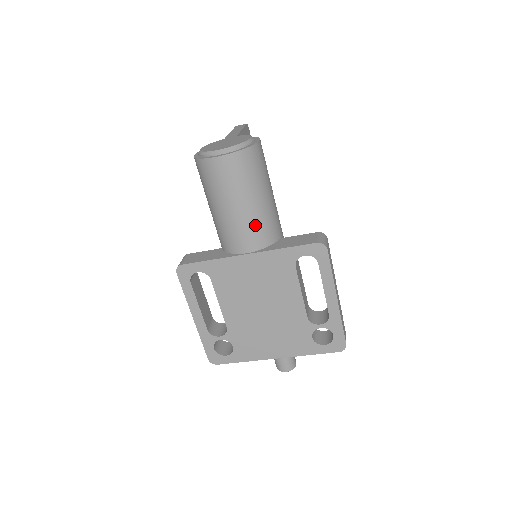
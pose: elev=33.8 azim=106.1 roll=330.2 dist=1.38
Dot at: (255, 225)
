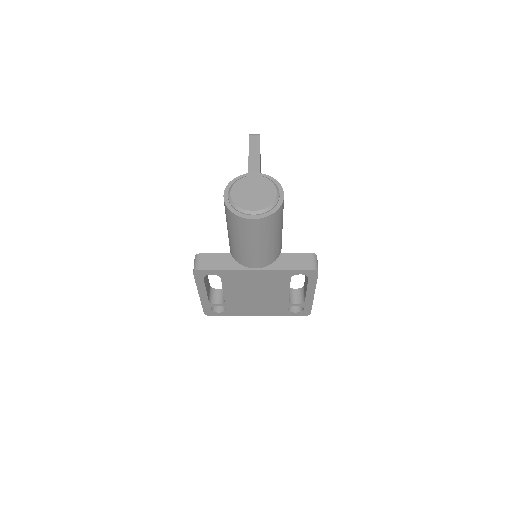
Dot at: (267, 254)
